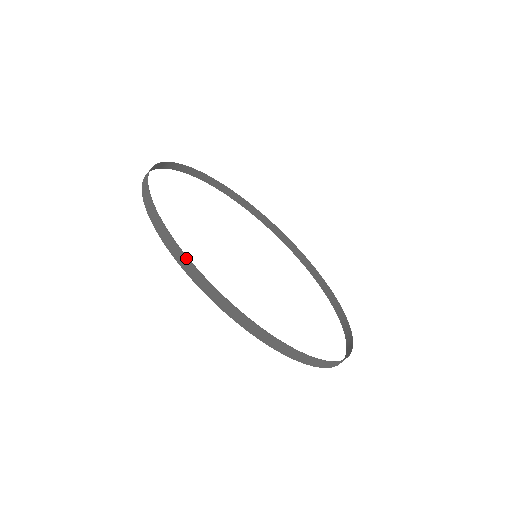
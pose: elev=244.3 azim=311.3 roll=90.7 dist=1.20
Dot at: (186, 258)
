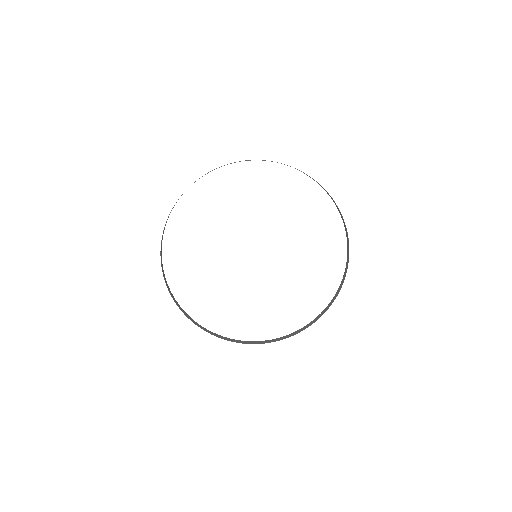
Dot at: occluded
